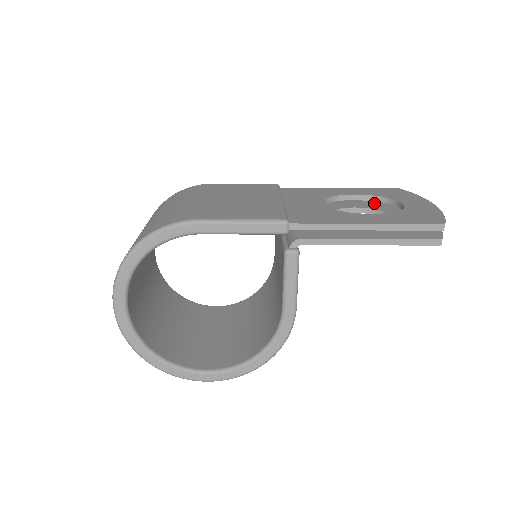
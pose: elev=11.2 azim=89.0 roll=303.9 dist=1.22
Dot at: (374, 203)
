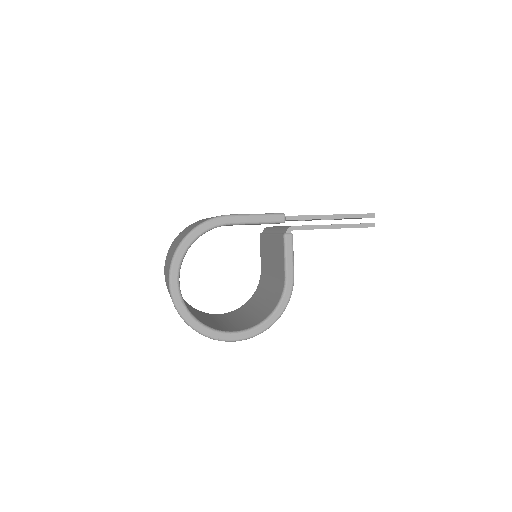
Dot at: occluded
